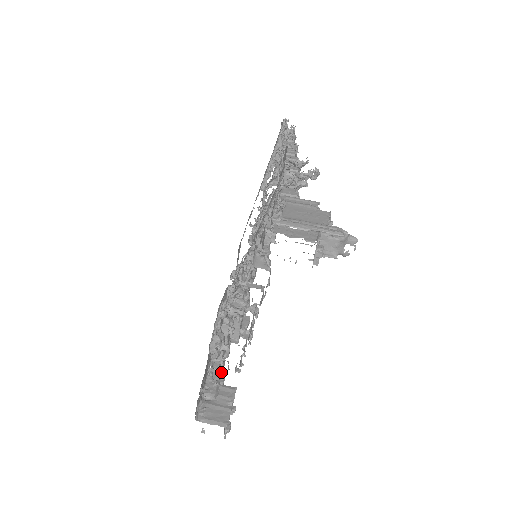
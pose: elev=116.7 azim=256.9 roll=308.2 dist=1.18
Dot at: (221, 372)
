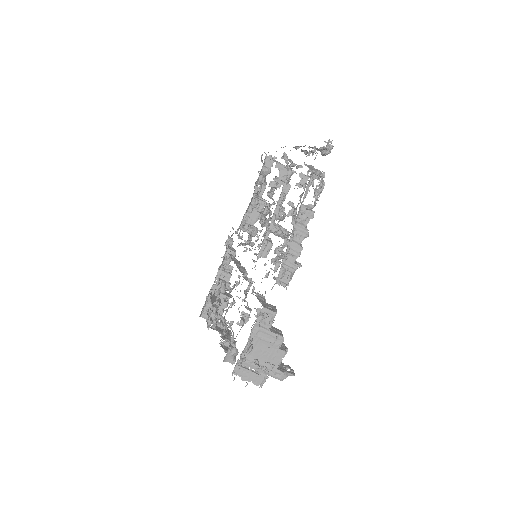
Dot at: occluded
